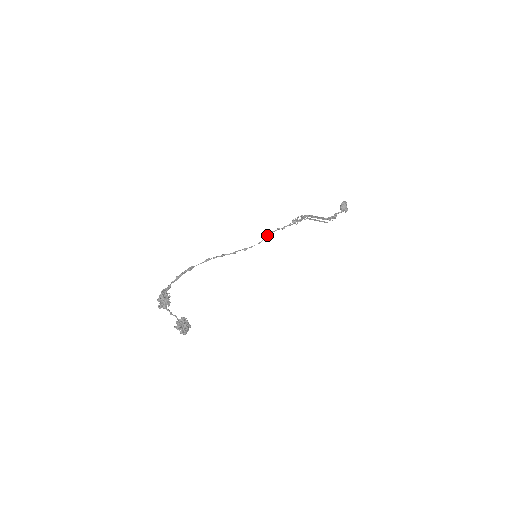
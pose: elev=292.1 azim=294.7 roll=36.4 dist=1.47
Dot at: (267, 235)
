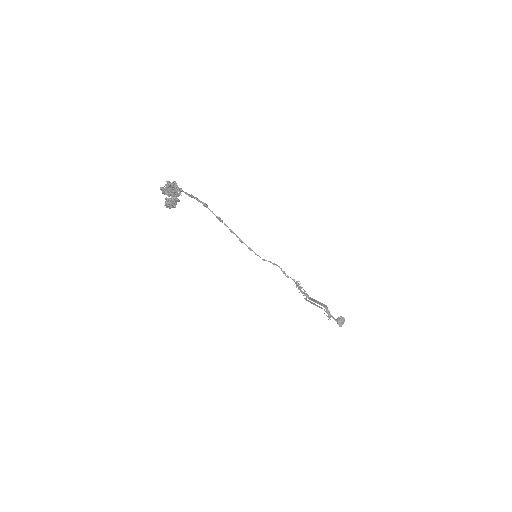
Dot at: occluded
